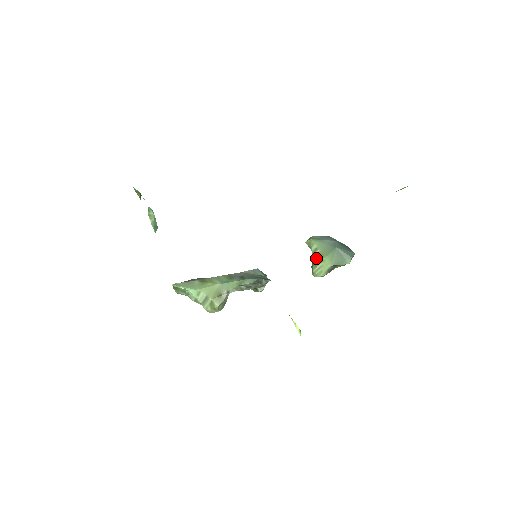
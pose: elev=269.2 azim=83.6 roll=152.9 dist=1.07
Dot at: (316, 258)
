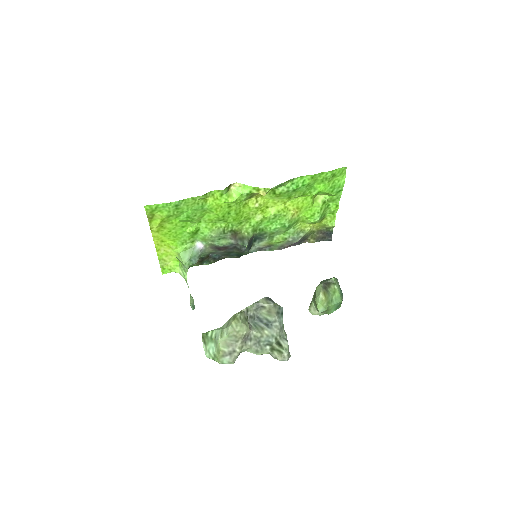
Dot at: (314, 296)
